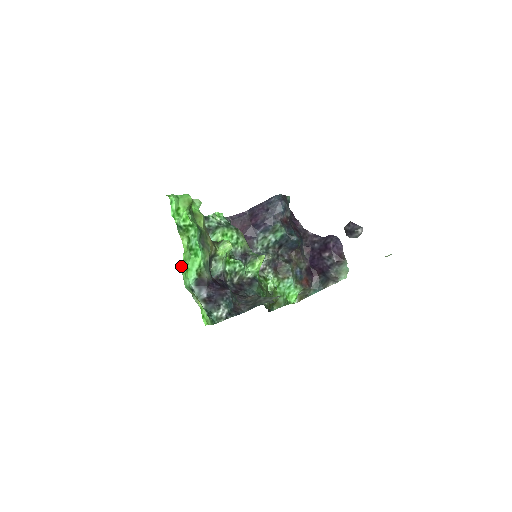
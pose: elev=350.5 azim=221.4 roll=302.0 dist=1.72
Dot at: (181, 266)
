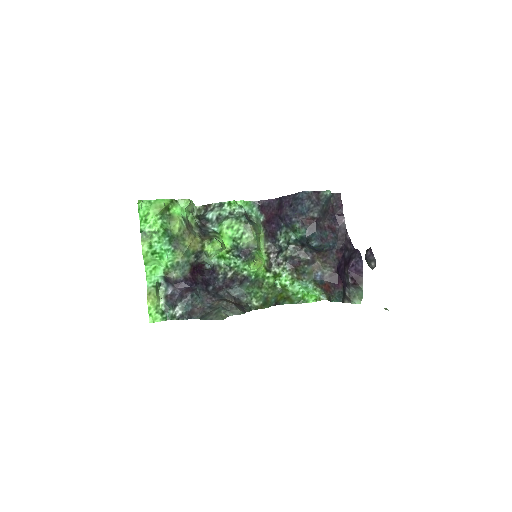
Dot at: (145, 265)
